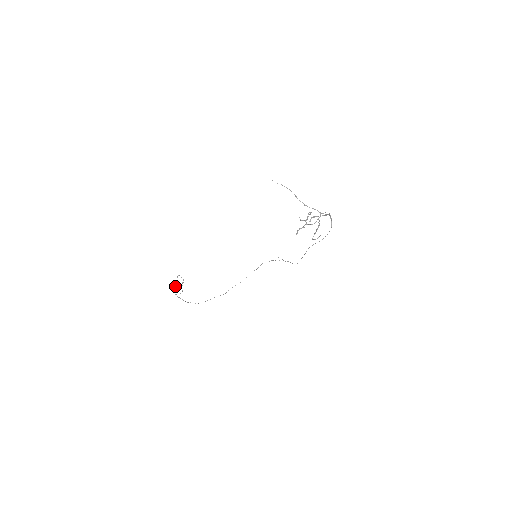
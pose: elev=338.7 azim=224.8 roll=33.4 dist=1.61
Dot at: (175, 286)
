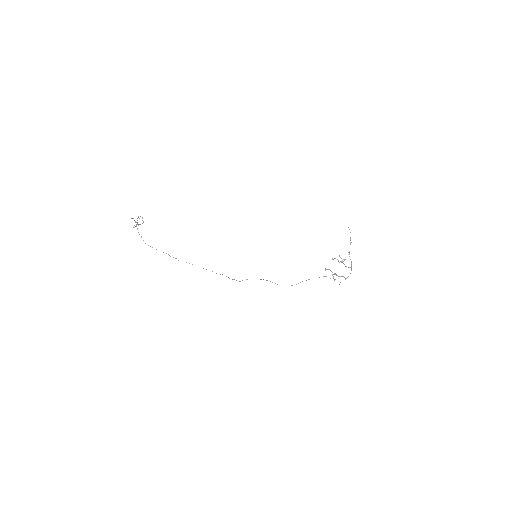
Dot at: occluded
